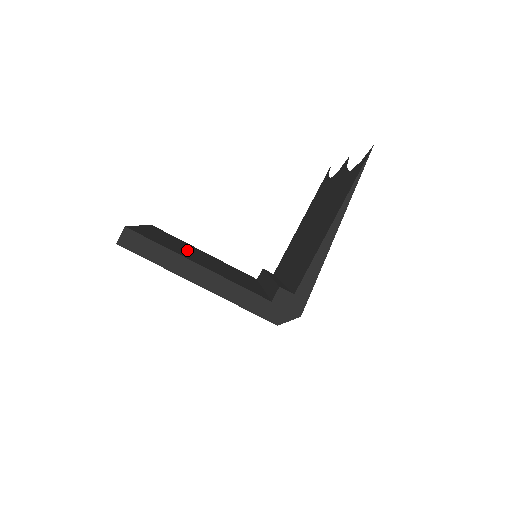
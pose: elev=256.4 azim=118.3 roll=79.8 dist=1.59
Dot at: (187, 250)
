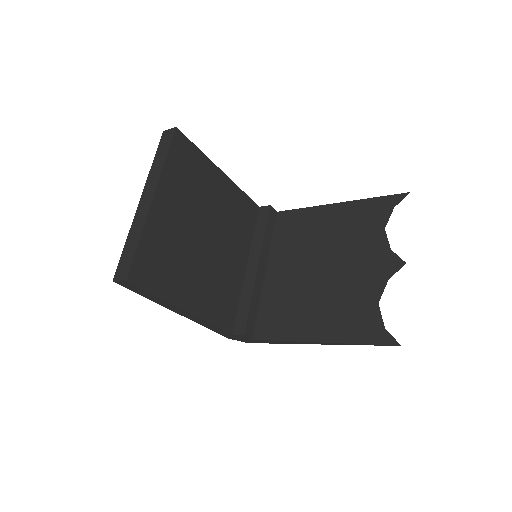
Dot at: (192, 235)
